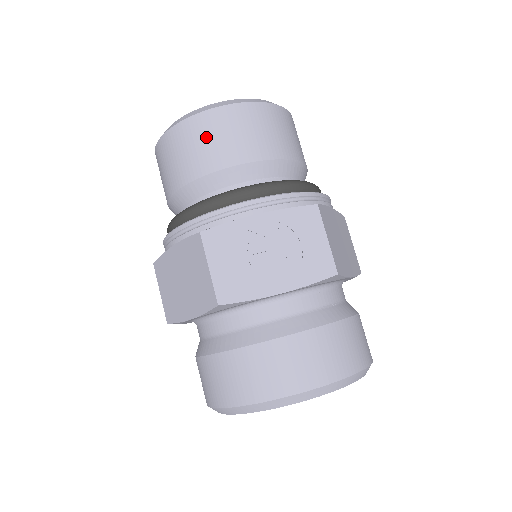
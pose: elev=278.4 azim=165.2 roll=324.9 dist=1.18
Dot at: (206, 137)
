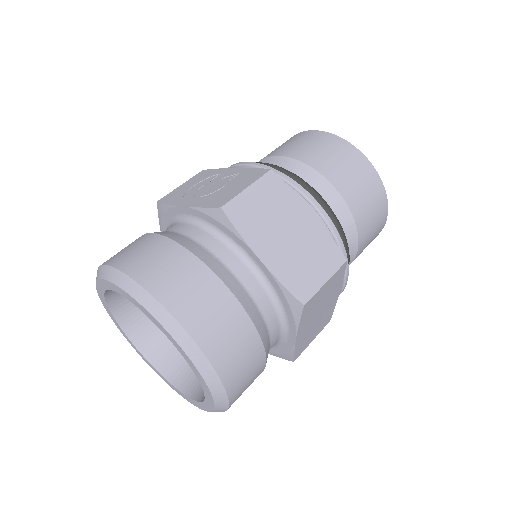
Dot at: (281, 145)
